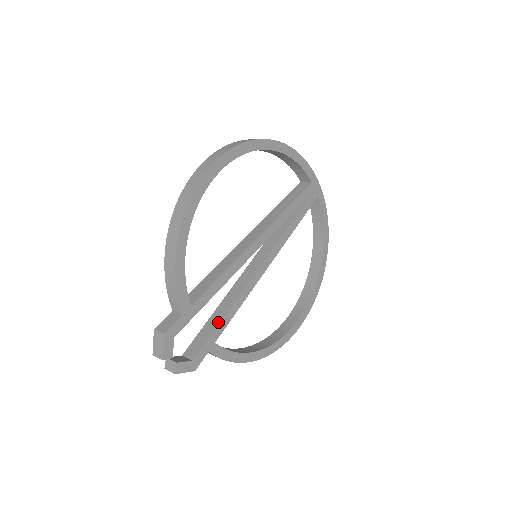
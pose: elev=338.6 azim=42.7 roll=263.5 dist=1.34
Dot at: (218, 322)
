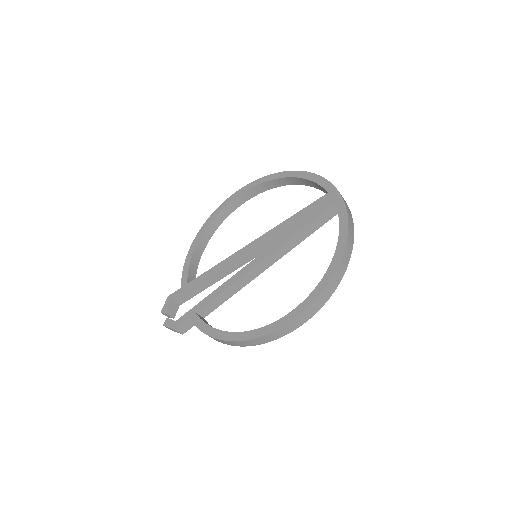
Dot at: occluded
